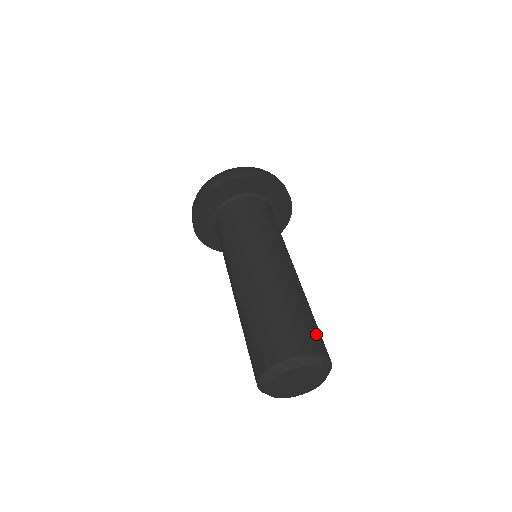
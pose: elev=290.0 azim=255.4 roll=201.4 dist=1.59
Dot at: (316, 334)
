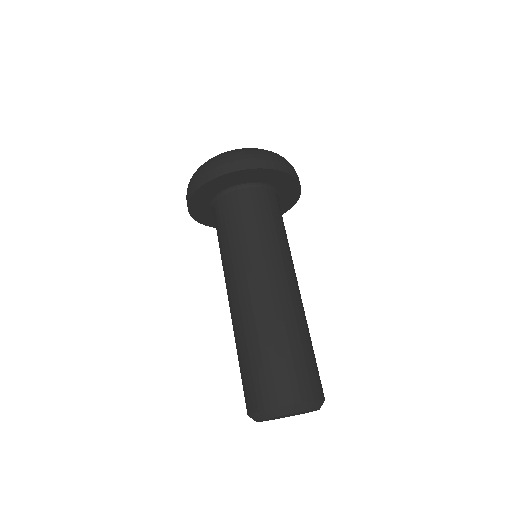
Dot at: (307, 373)
